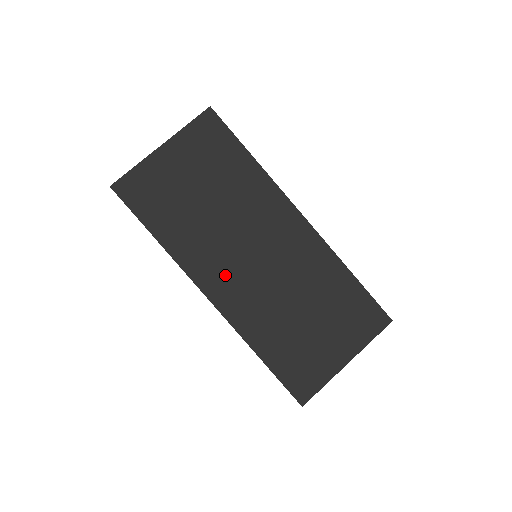
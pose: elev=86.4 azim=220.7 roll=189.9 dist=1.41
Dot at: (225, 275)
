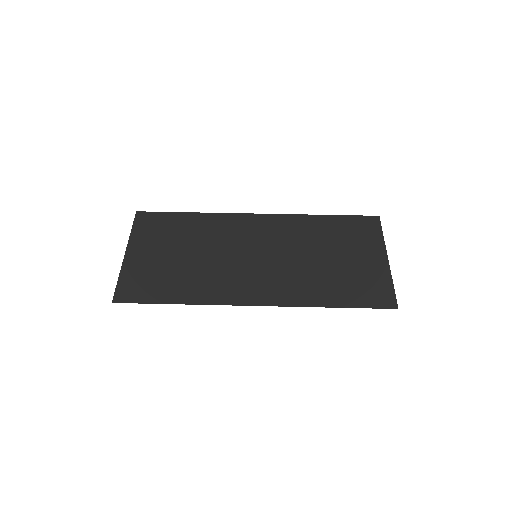
Dot at: (249, 283)
